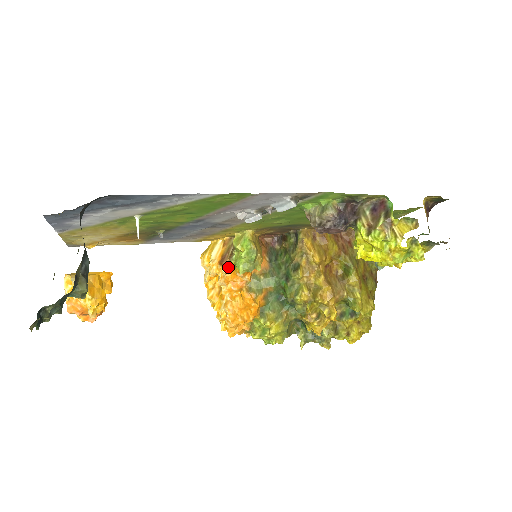
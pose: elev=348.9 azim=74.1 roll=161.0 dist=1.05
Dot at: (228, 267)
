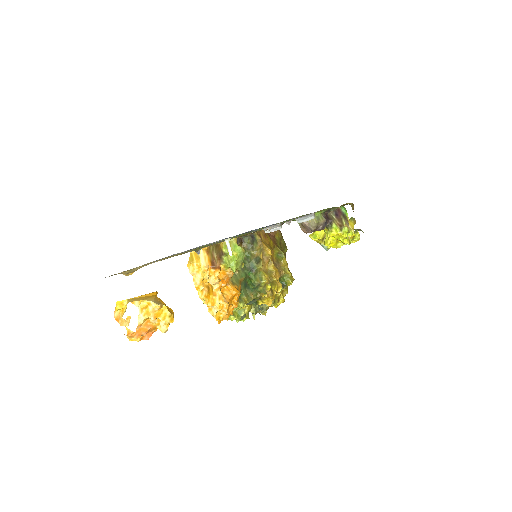
Dot at: (220, 269)
